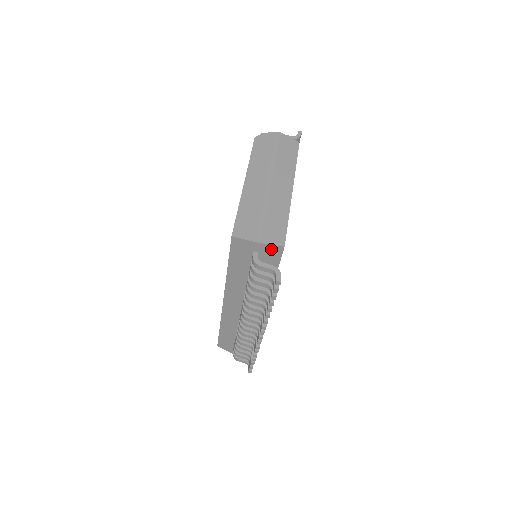
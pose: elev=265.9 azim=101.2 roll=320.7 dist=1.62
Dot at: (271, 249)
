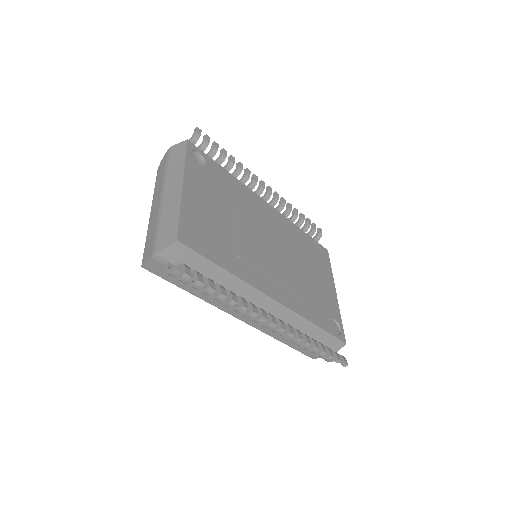
Dot at: (172, 251)
